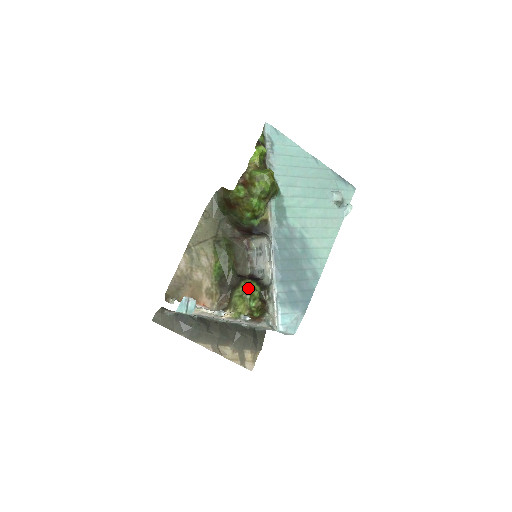
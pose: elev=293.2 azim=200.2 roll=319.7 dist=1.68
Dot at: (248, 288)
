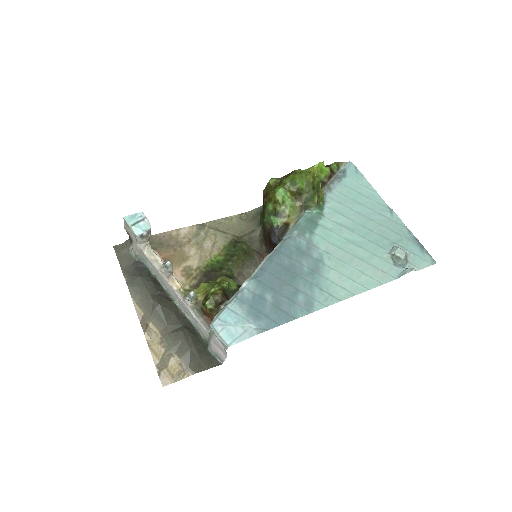
Dot at: (223, 277)
